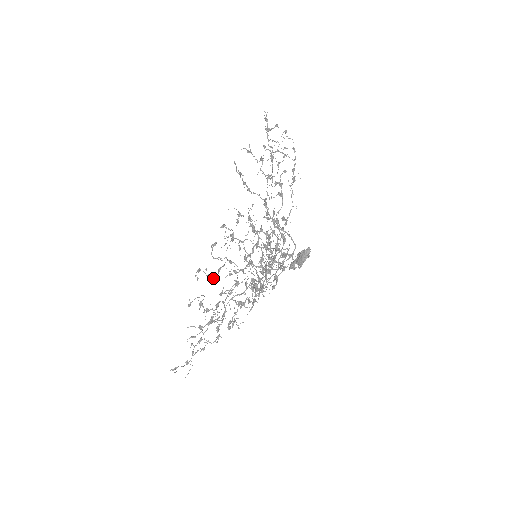
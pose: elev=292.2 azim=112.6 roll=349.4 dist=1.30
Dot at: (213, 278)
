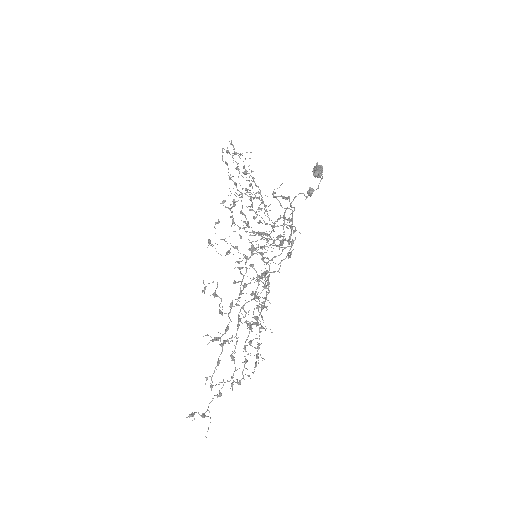
Dot at: occluded
